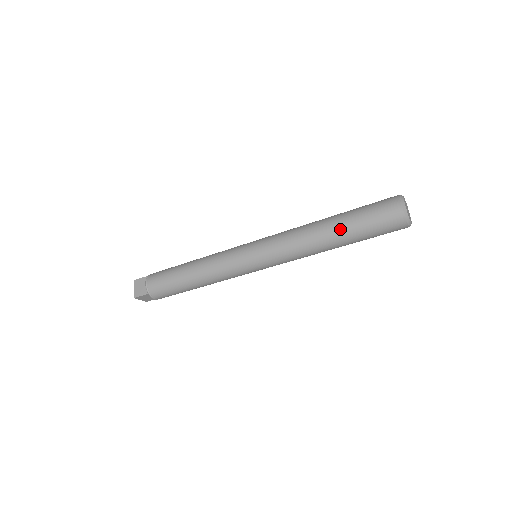
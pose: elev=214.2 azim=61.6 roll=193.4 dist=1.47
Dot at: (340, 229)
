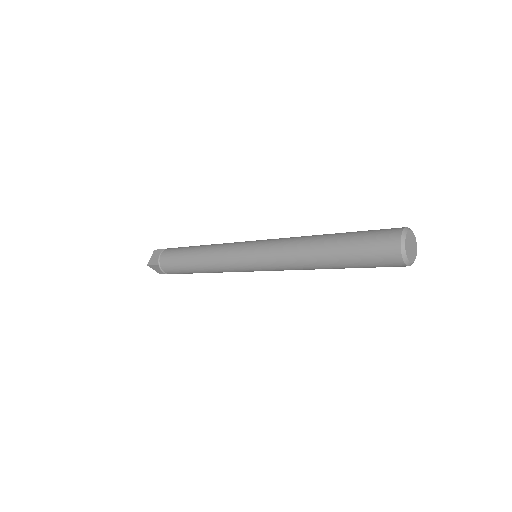
Dot at: (341, 268)
